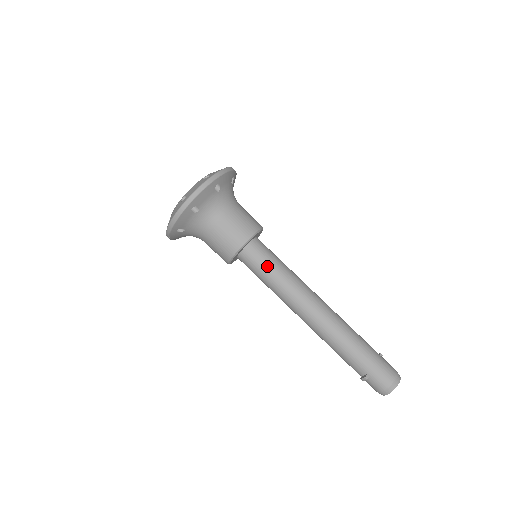
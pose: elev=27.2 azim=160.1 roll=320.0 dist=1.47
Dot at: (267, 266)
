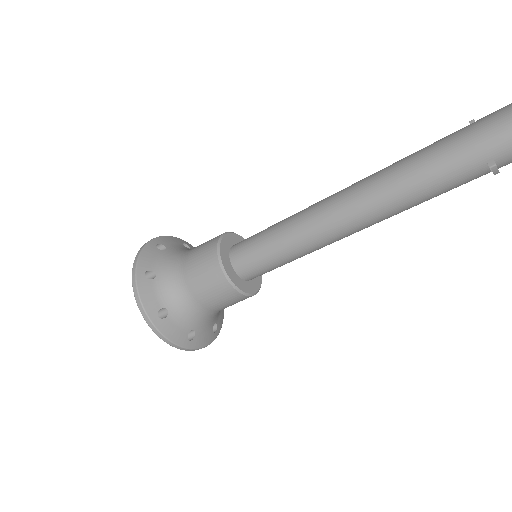
Dot at: (264, 252)
